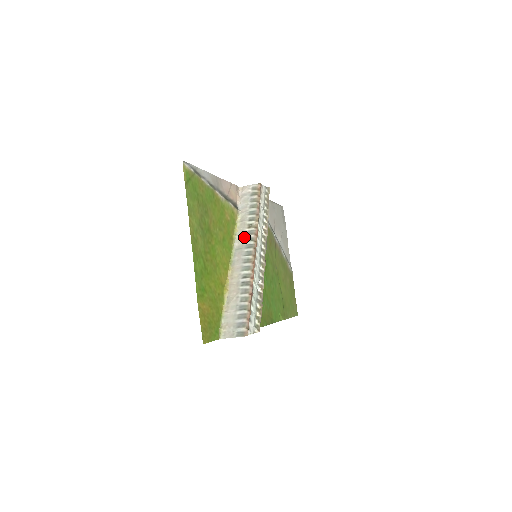
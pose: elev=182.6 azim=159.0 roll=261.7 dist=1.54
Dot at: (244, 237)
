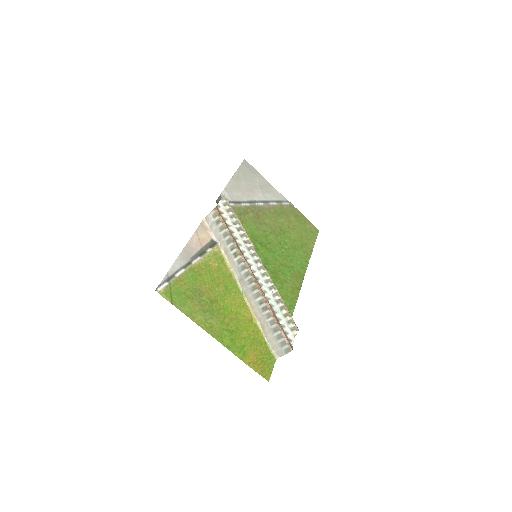
Dot at: (238, 268)
